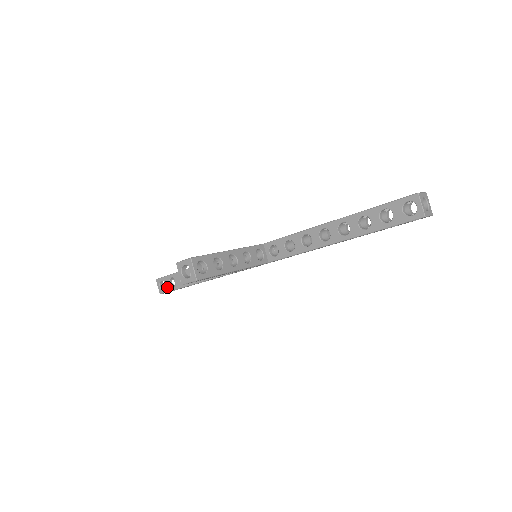
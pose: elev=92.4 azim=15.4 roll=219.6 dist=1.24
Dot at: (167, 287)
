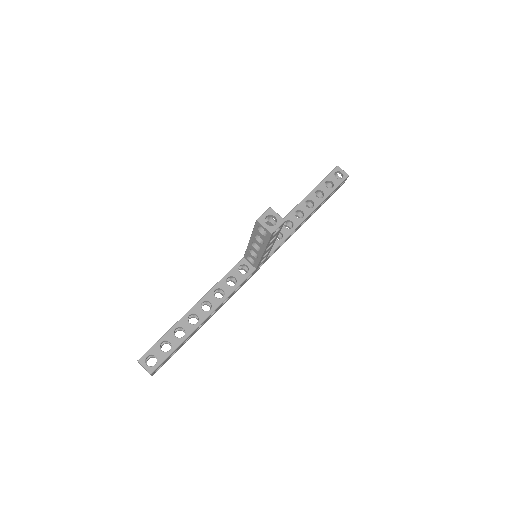
Dot at: (160, 357)
